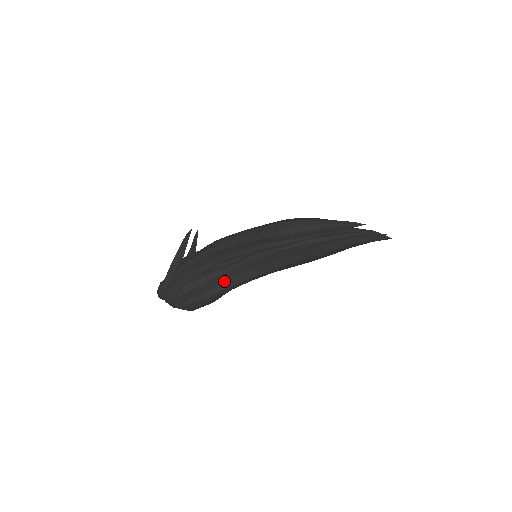
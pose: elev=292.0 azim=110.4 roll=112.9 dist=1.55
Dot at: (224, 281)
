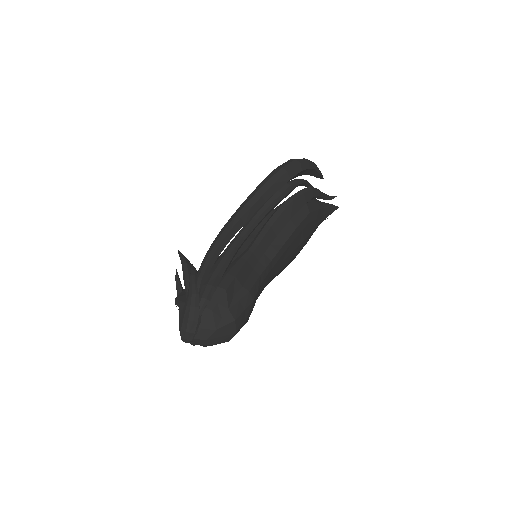
Dot at: (254, 268)
